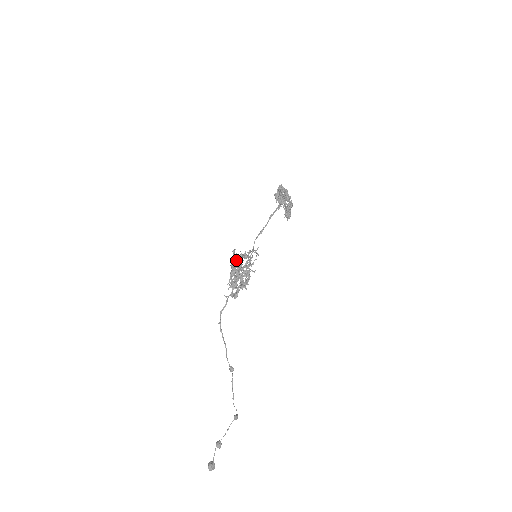
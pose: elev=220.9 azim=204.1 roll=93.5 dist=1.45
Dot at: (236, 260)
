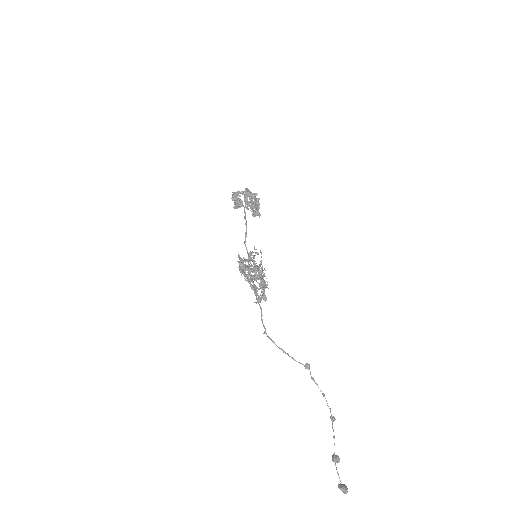
Dot at: (244, 265)
